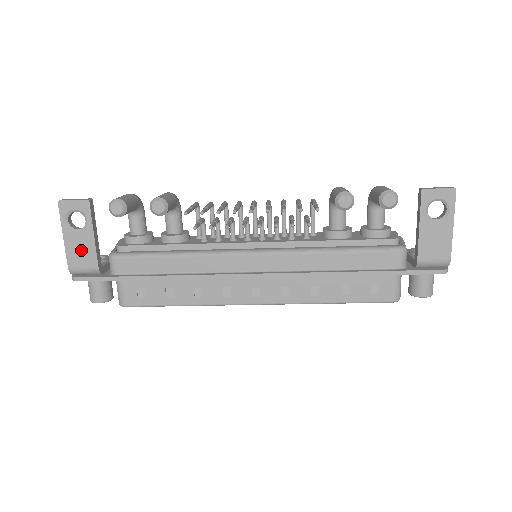
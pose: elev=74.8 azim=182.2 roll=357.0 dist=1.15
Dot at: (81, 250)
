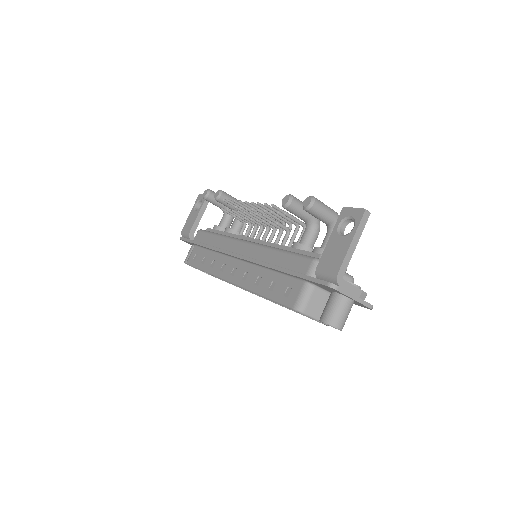
Dot at: (190, 222)
